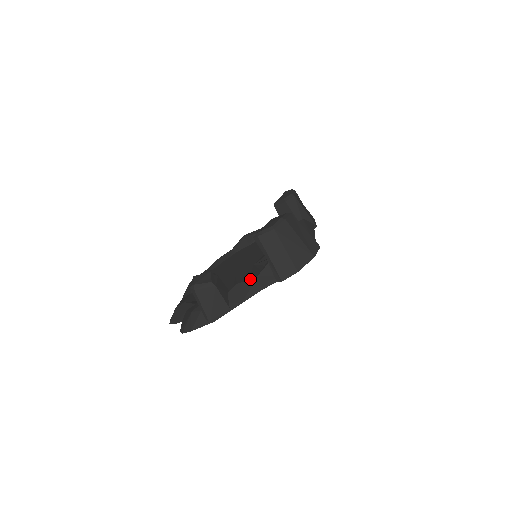
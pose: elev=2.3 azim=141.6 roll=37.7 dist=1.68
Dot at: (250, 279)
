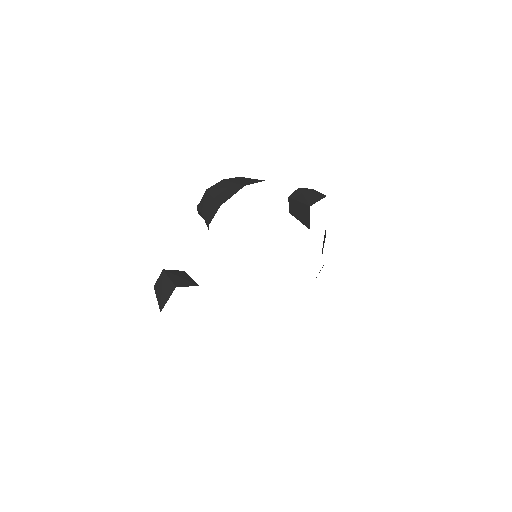
Dot at: occluded
